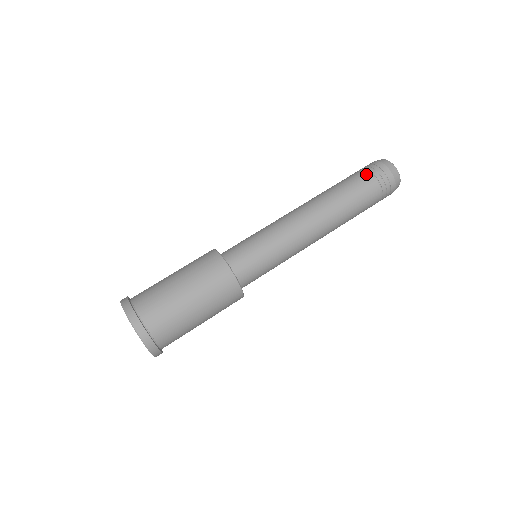
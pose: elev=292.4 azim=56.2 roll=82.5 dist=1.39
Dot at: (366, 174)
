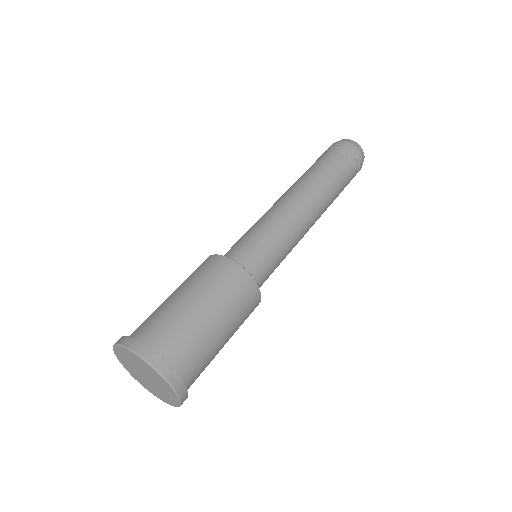
Dot at: (339, 154)
